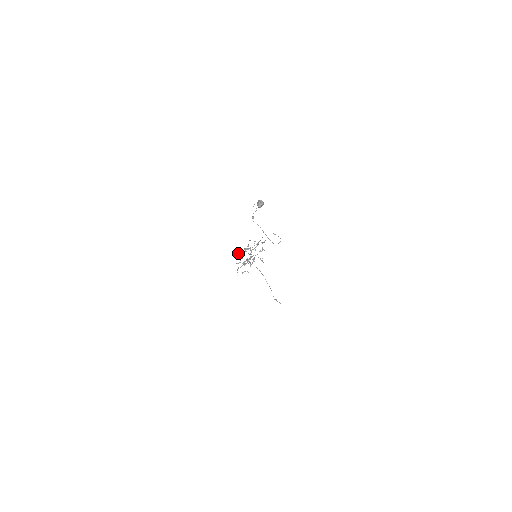
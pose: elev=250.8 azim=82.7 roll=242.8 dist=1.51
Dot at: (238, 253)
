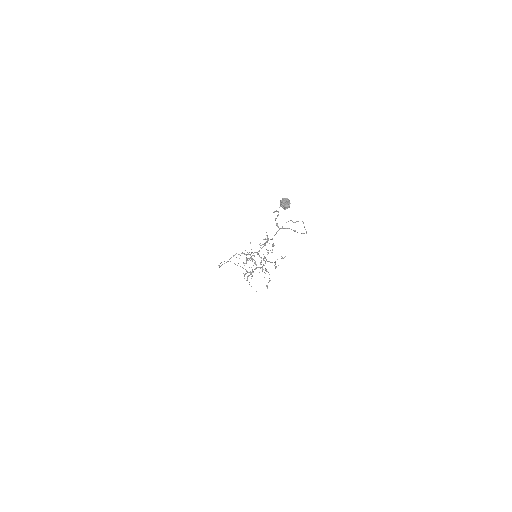
Dot at: occluded
